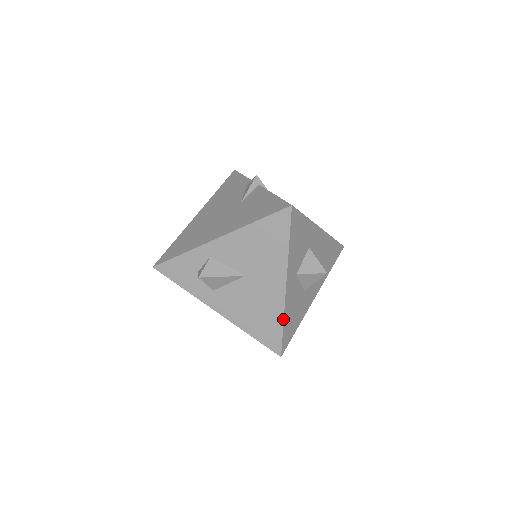
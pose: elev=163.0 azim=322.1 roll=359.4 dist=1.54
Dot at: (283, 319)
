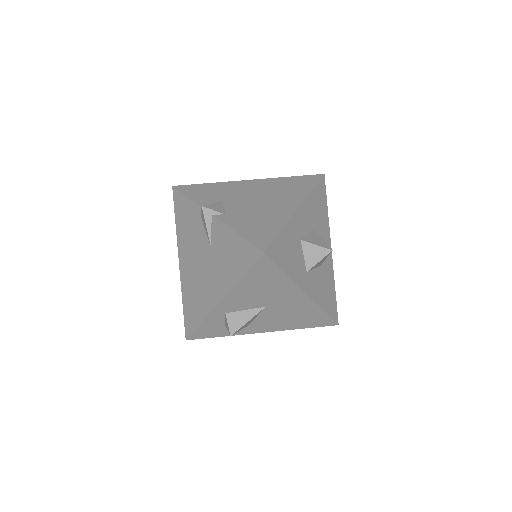
Dot at: (321, 309)
